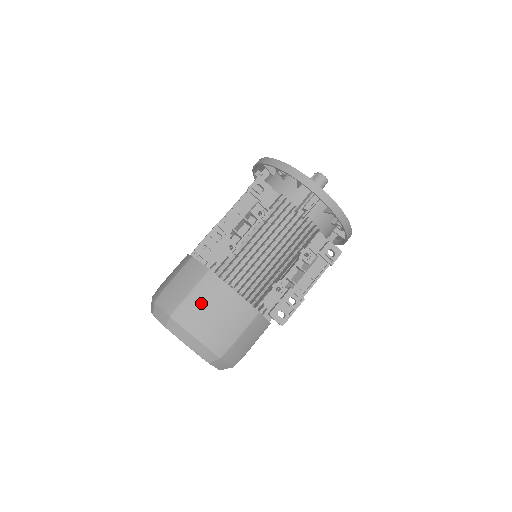
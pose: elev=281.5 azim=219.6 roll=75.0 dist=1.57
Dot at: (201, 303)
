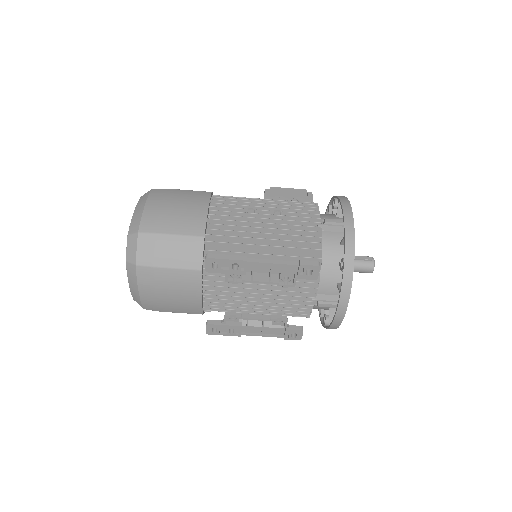
Dot at: (169, 282)
